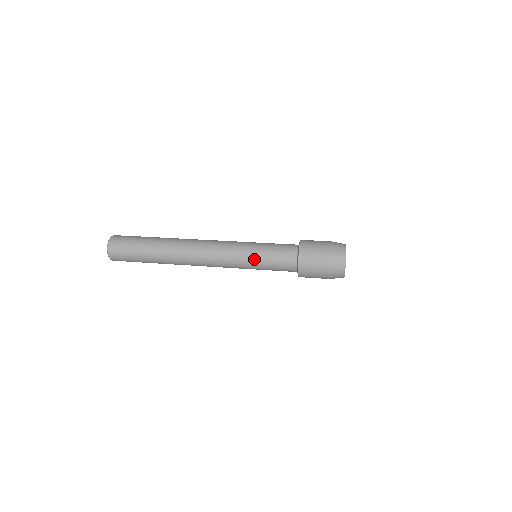
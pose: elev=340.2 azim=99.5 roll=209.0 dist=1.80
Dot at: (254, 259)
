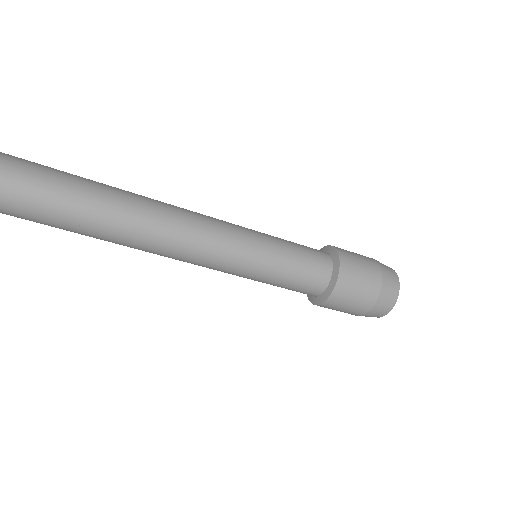
Dot at: occluded
